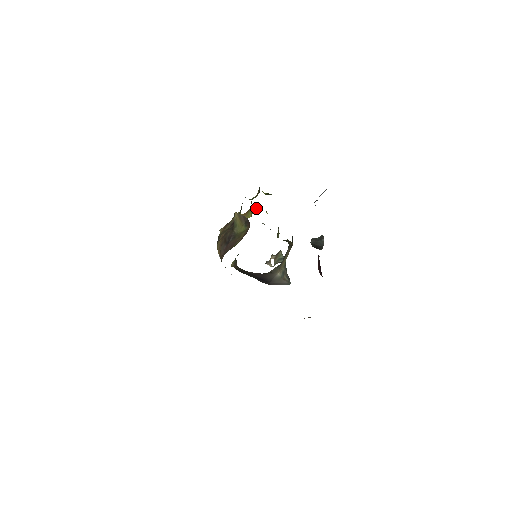
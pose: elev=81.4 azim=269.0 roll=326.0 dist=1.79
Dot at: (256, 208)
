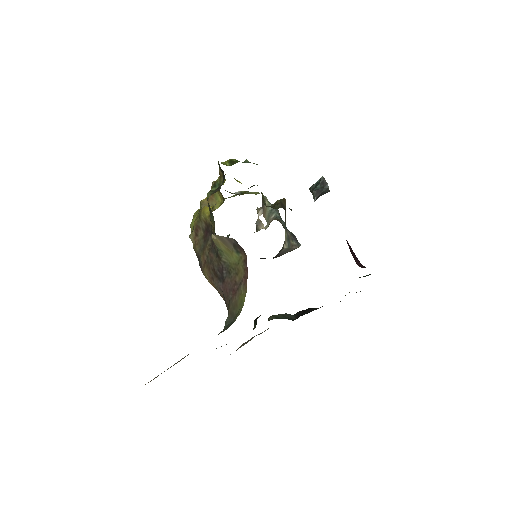
Dot at: occluded
